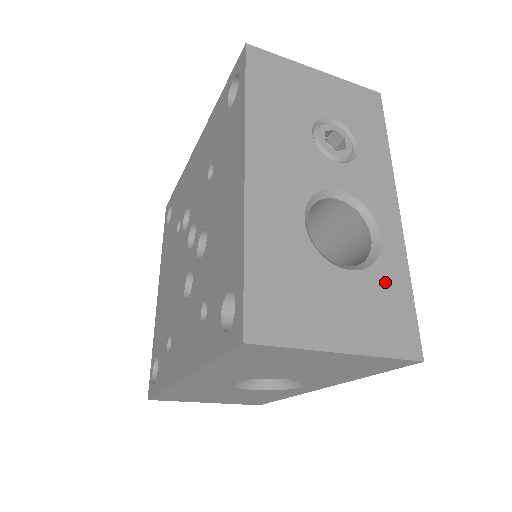
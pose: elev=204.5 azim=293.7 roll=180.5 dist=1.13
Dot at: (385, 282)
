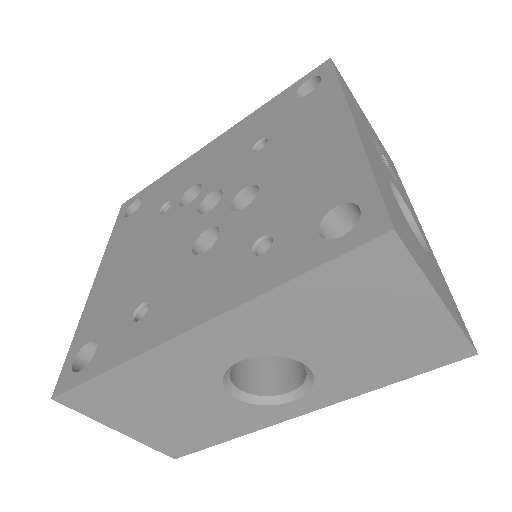
Dot at: (439, 275)
